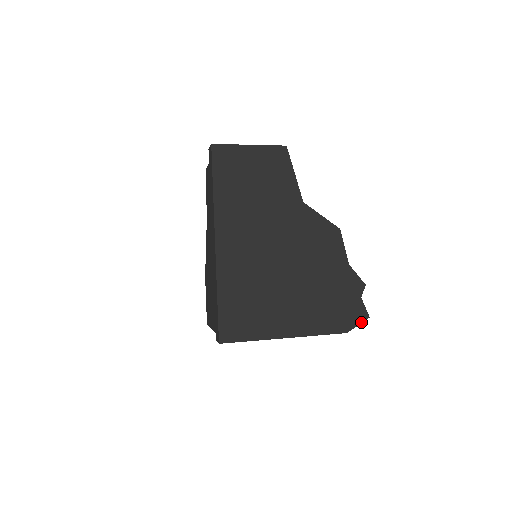
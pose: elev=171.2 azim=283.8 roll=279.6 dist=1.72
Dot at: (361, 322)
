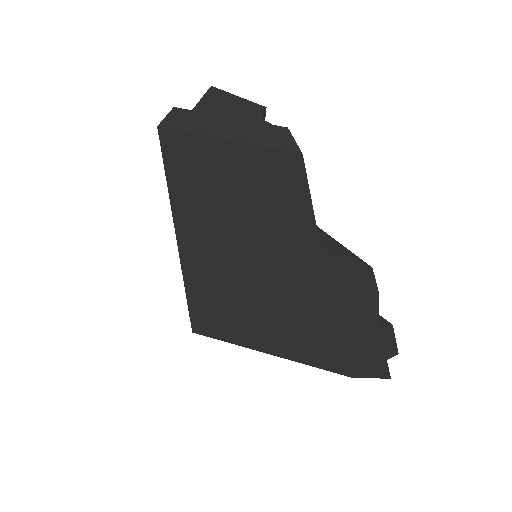
Dot at: (376, 377)
